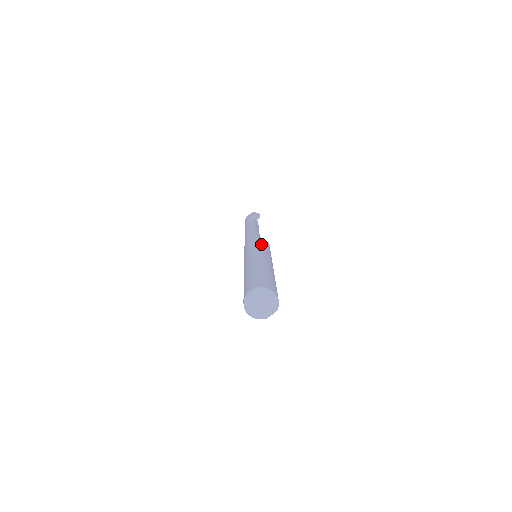
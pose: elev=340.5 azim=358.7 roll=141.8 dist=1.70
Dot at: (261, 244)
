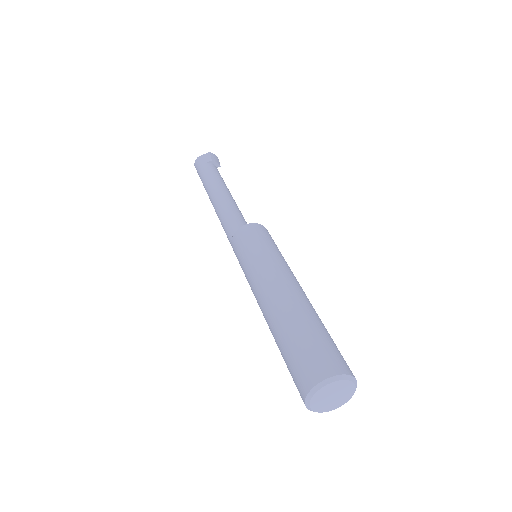
Dot at: (274, 244)
